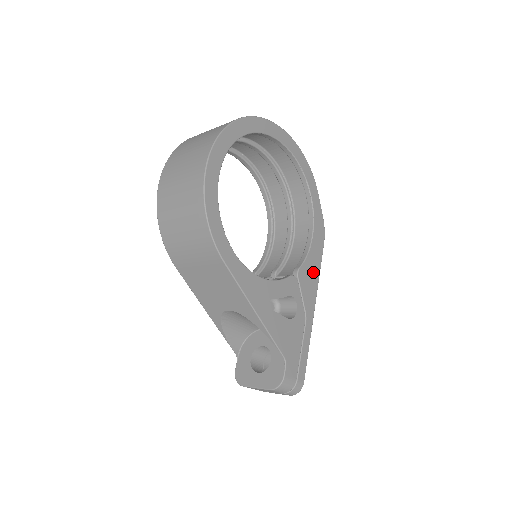
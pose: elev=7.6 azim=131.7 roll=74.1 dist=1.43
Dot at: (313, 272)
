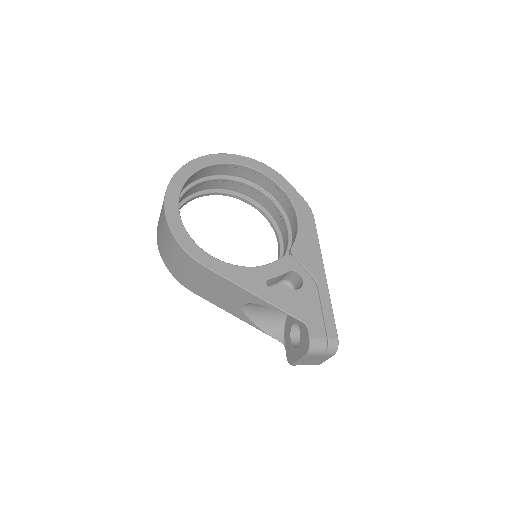
Dot at: (310, 245)
